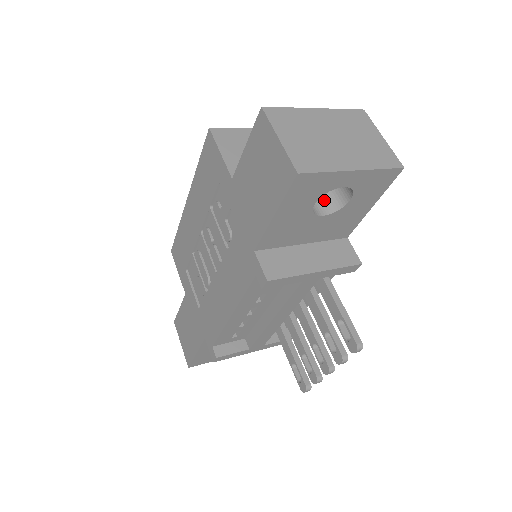
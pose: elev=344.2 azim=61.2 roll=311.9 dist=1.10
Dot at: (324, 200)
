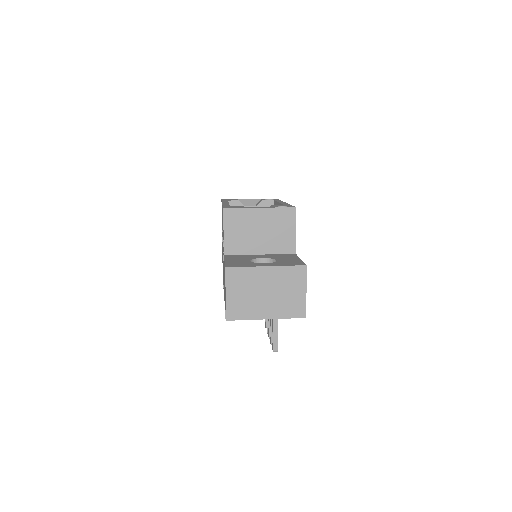
Dot at: occluded
